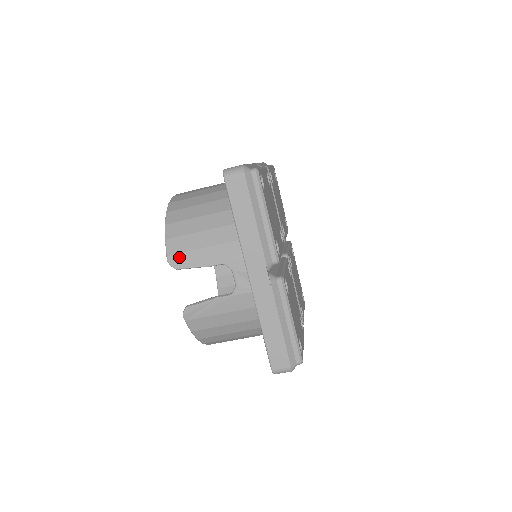
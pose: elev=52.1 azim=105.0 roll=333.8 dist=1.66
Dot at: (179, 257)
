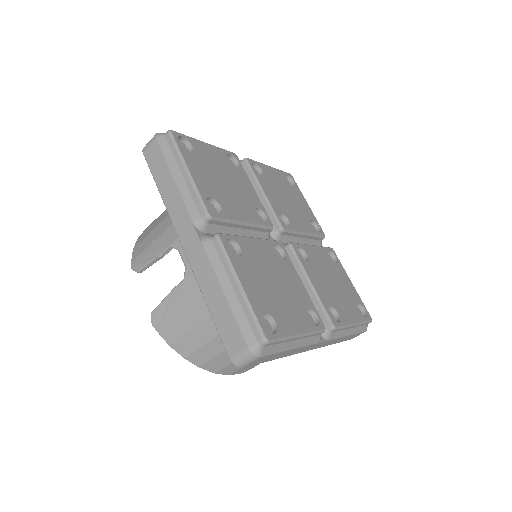
Dot at: (139, 259)
